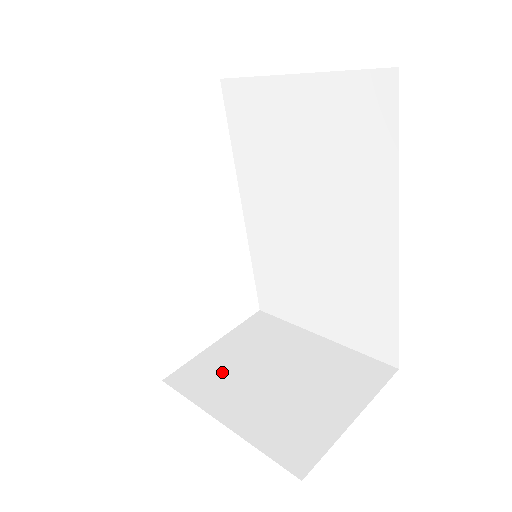
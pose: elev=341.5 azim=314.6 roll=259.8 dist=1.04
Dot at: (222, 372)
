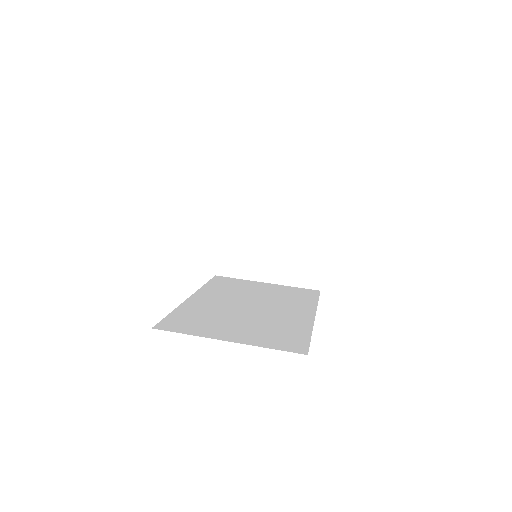
Dot at: (242, 254)
